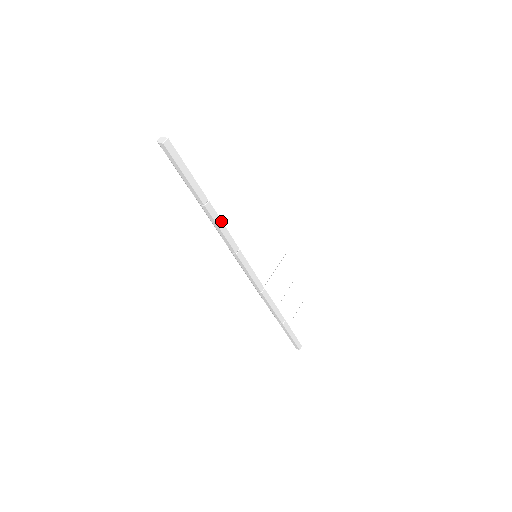
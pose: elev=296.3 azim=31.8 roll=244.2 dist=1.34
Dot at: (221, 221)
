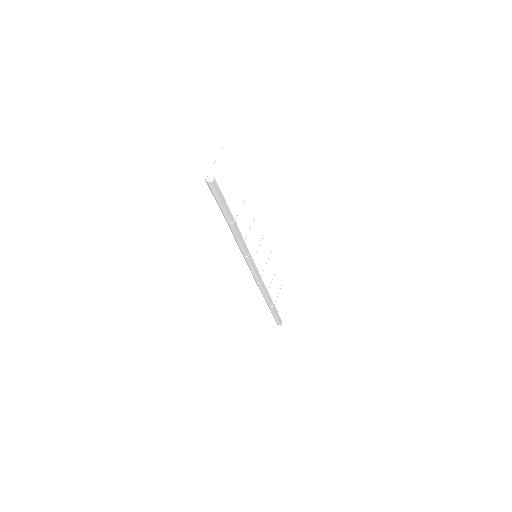
Dot at: (240, 233)
